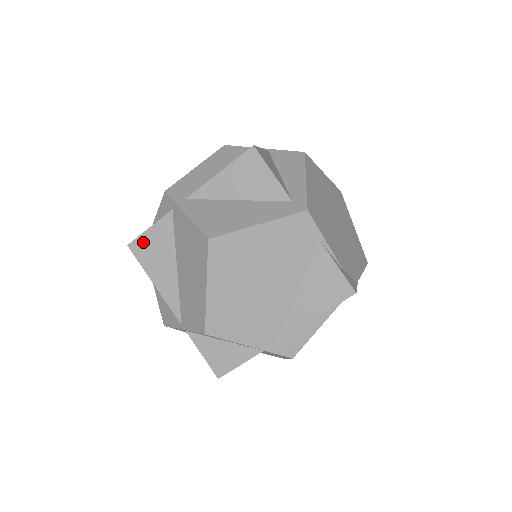
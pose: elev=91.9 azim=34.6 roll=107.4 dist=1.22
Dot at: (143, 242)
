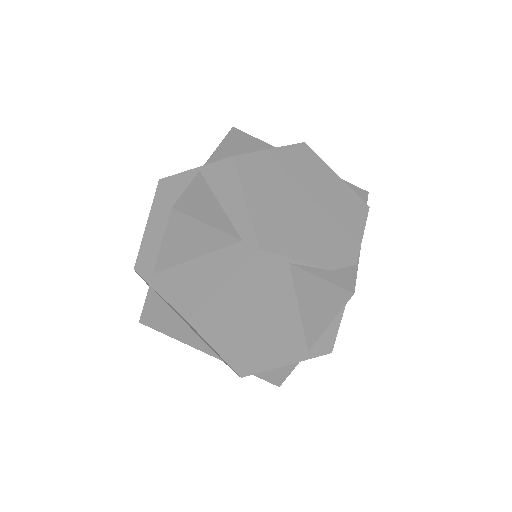
Dot at: (148, 316)
